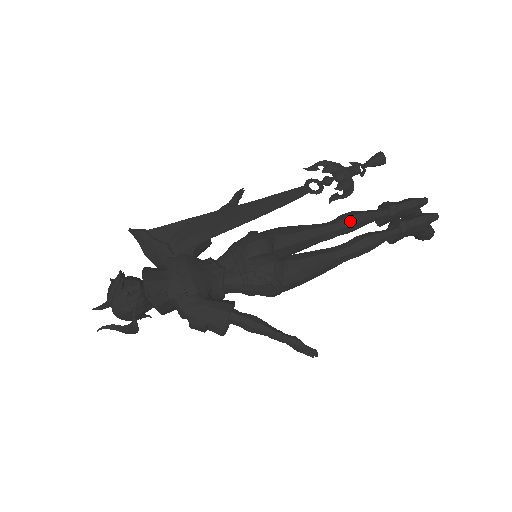
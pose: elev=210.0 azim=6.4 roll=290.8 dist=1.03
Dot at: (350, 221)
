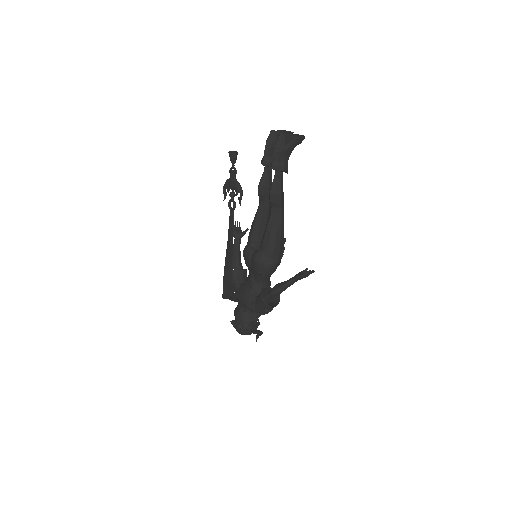
Dot at: (261, 193)
